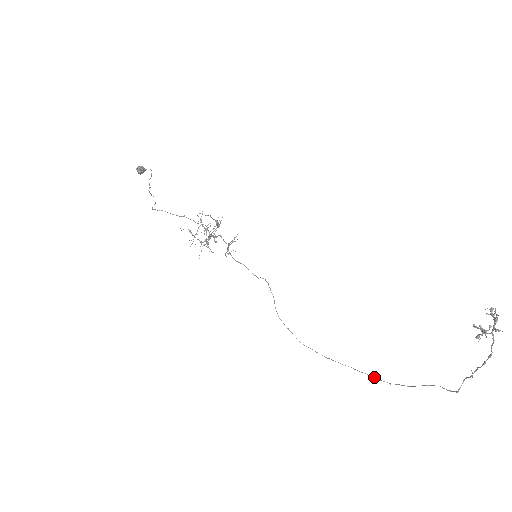
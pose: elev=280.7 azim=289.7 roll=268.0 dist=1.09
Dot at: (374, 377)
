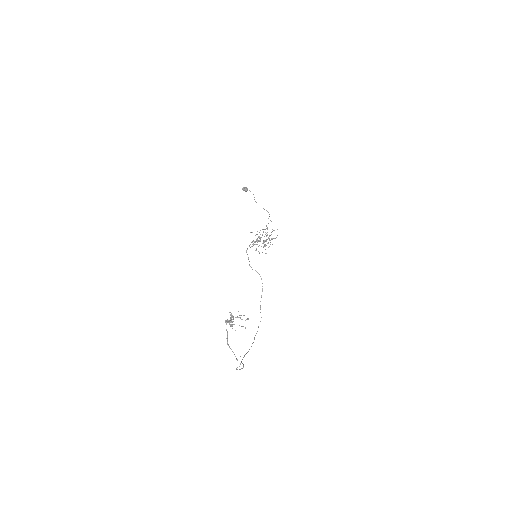
Dot at: occluded
